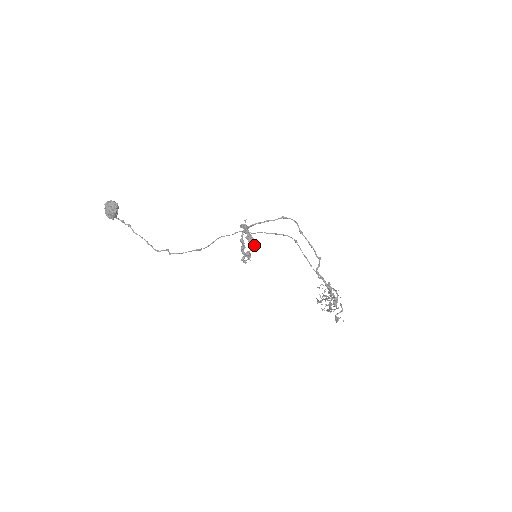
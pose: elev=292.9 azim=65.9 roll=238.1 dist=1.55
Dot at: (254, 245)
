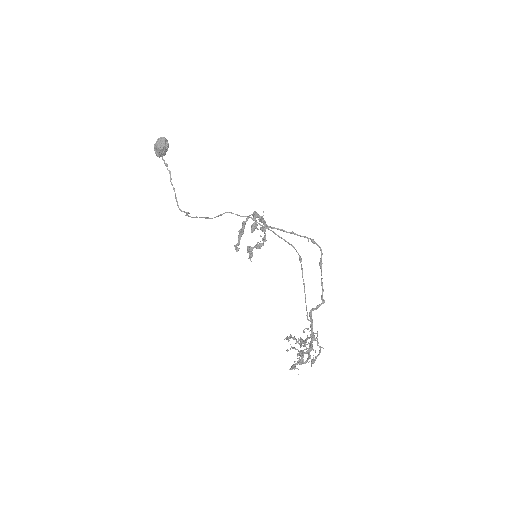
Dot at: (261, 245)
